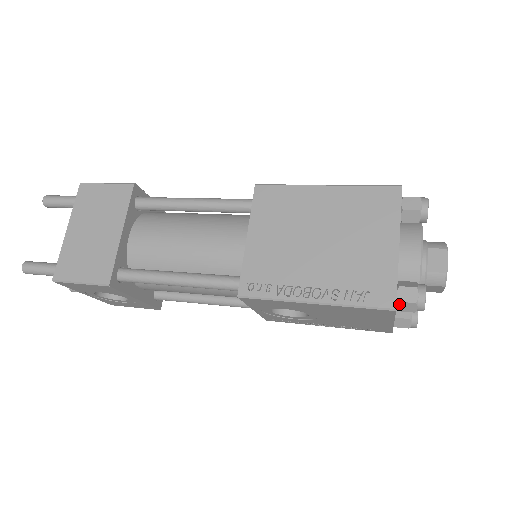
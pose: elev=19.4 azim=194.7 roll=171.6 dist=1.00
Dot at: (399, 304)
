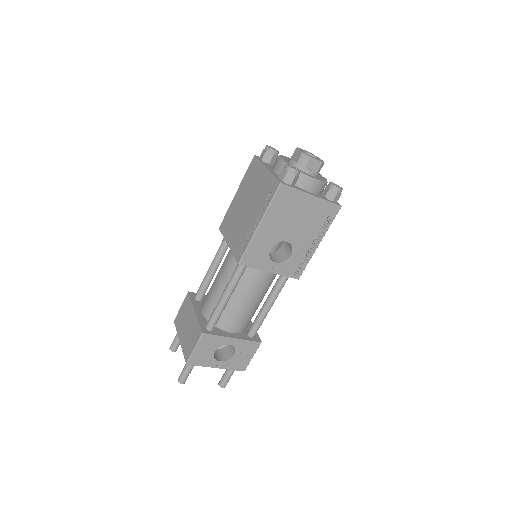
Dot at: (285, 181)
